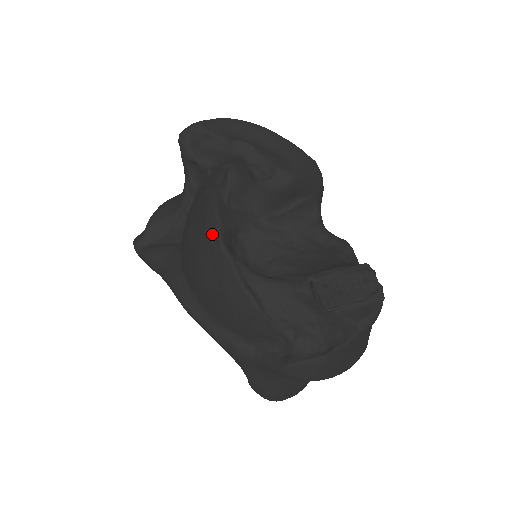
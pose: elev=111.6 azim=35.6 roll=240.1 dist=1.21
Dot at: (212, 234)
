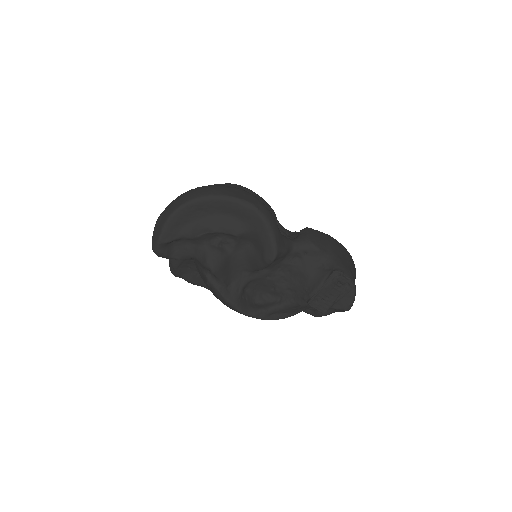
Dot at: (234, 310)
